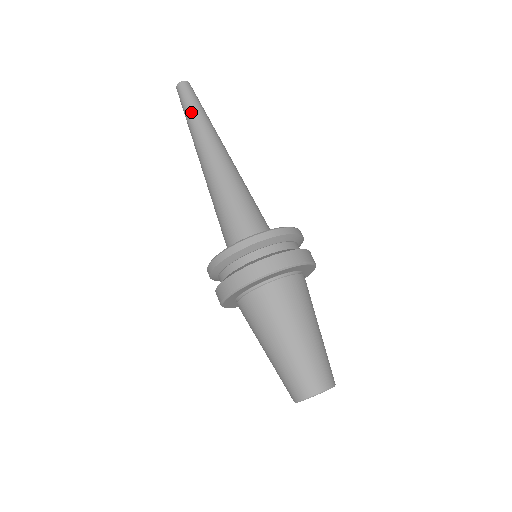
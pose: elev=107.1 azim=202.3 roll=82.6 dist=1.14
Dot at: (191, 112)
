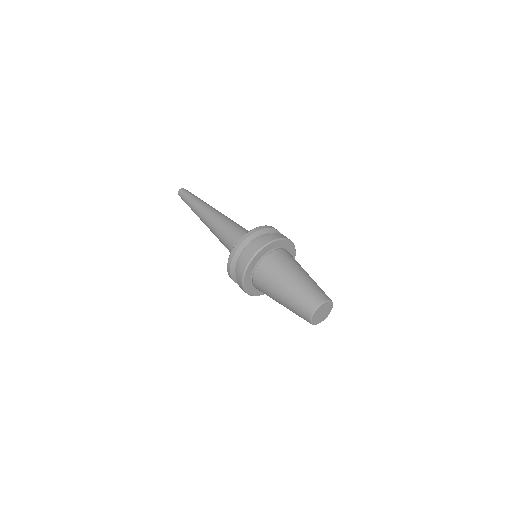
Dot at: (197, 197)
